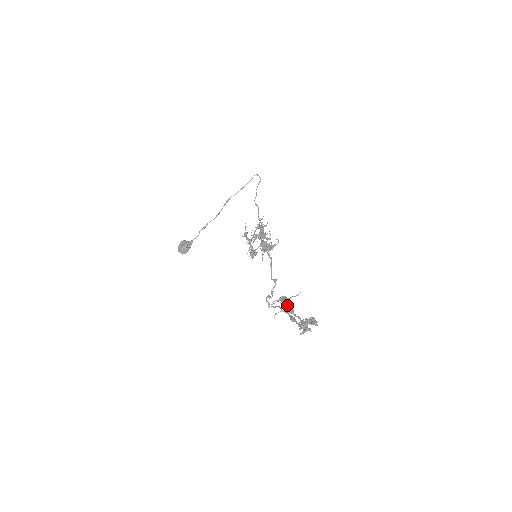
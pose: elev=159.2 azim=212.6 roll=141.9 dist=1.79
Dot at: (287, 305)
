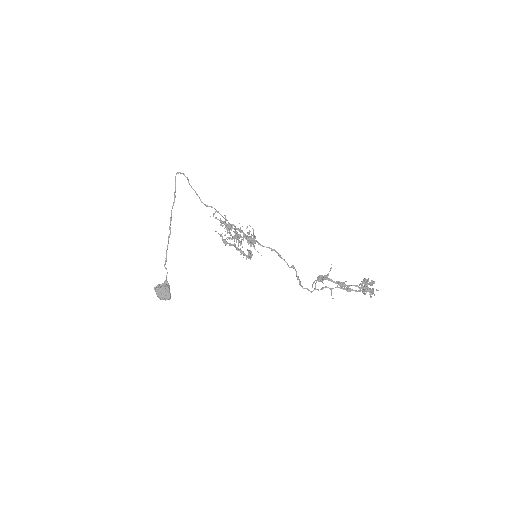
Dot at: (334, 282)
